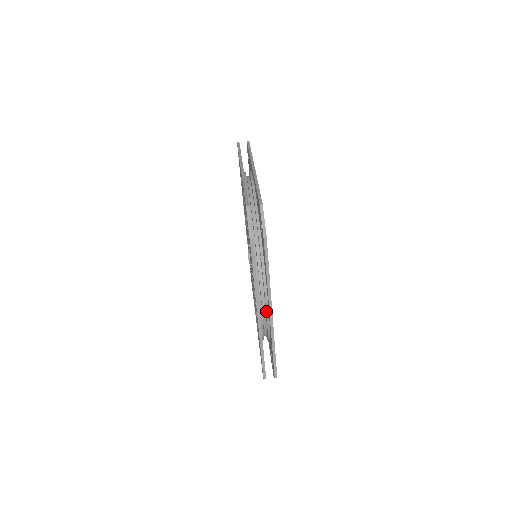
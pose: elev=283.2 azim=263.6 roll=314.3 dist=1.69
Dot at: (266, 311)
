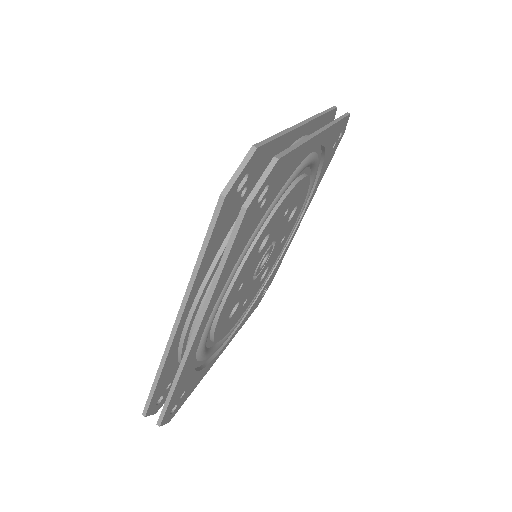
Dot at: occluded
